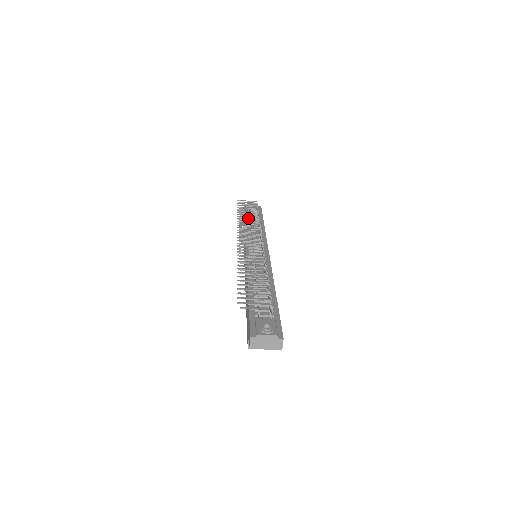
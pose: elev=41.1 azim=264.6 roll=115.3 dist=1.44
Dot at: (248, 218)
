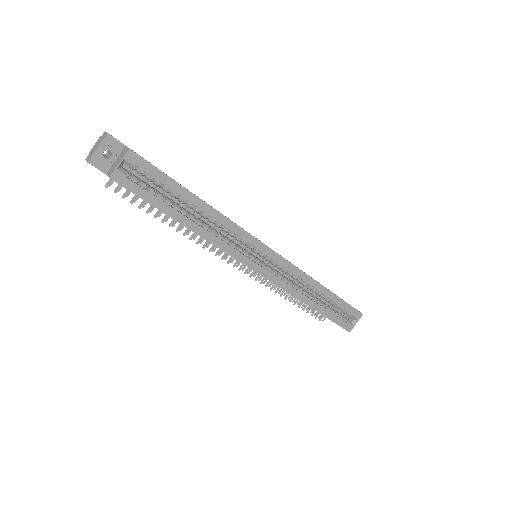
Dot at: occluded
